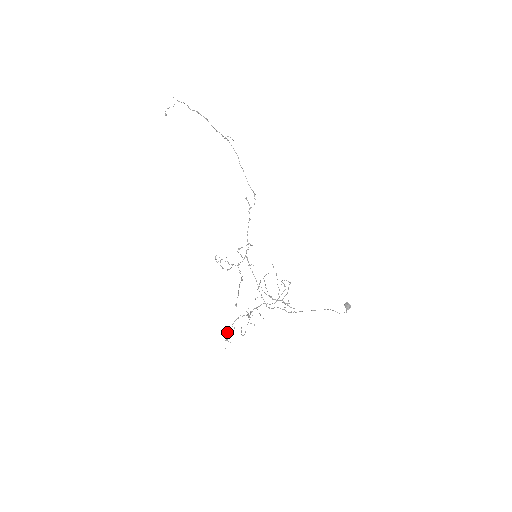
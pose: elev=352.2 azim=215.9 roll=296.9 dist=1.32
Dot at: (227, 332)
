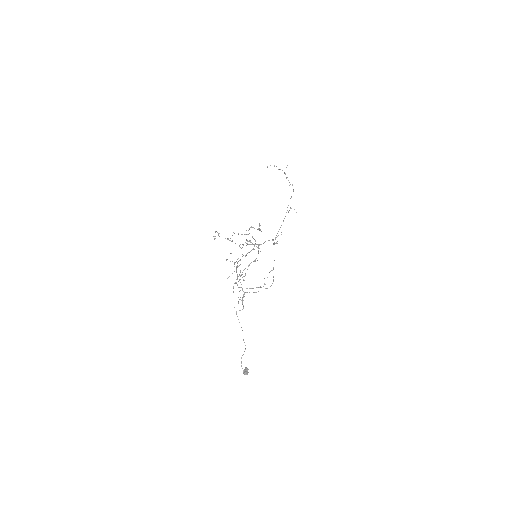
Dot at: occluded
